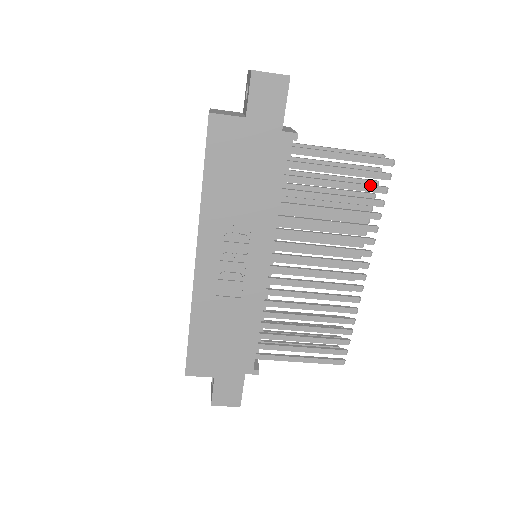
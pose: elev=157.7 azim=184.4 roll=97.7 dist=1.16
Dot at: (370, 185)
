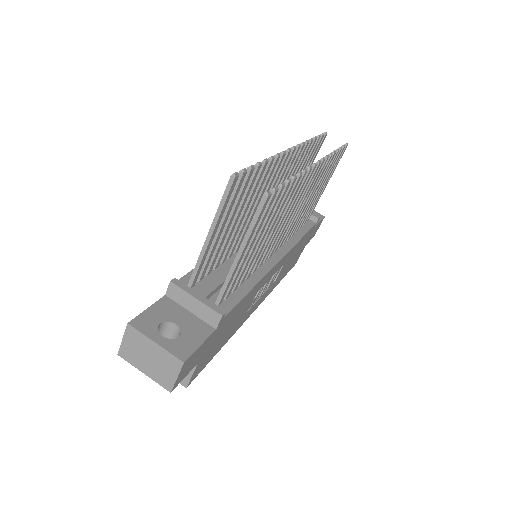
Dot at: (272, 208)
